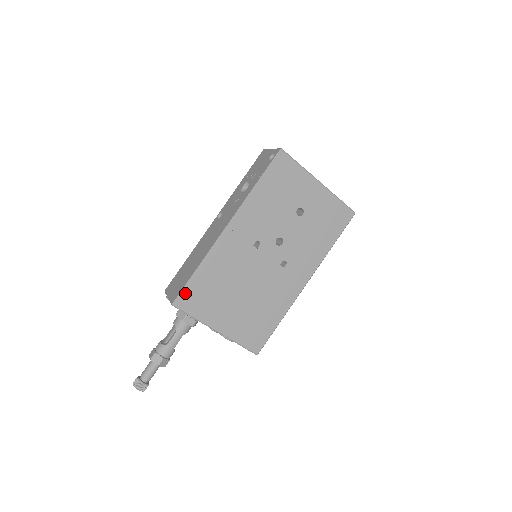
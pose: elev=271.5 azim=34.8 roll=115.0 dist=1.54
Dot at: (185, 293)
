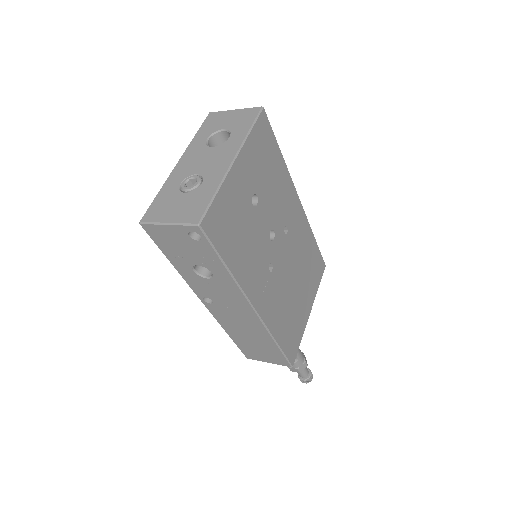
Dot at: (288, 355)
